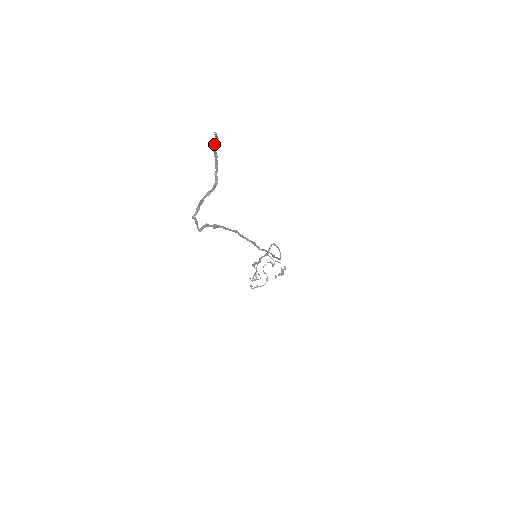
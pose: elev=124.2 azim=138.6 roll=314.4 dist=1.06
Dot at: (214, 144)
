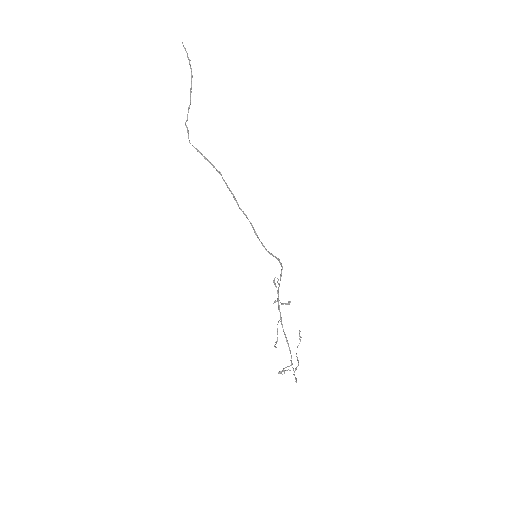
Dot at: (189, 60)
